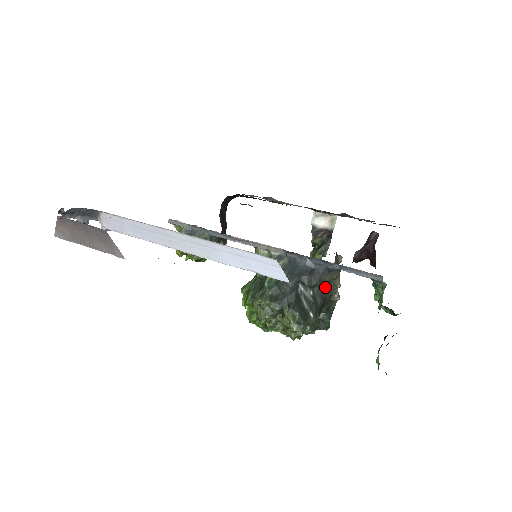
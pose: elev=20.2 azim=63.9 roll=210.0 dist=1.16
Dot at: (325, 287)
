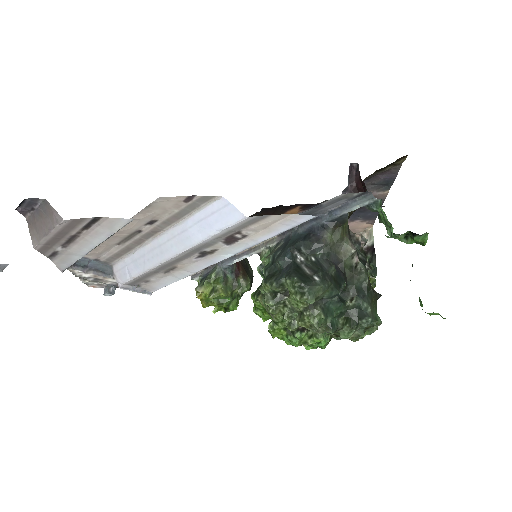
Dot at: (333, 253)
